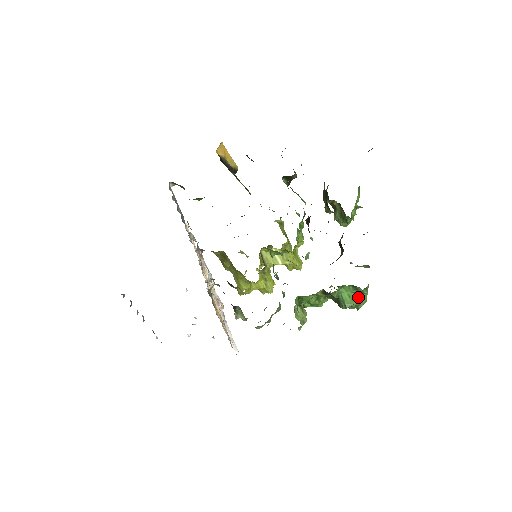
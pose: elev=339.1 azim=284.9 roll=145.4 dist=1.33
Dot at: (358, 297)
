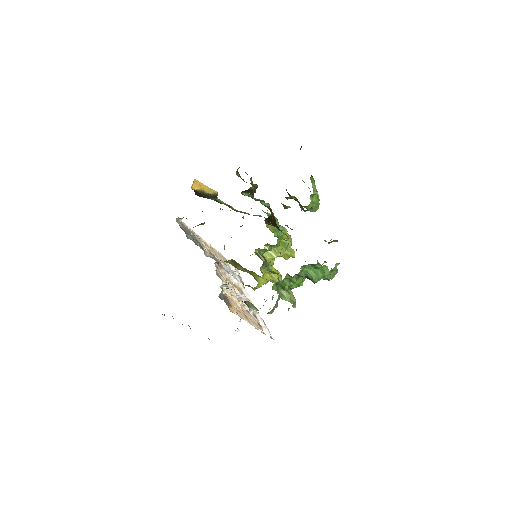
Dot at: (321, 271)
